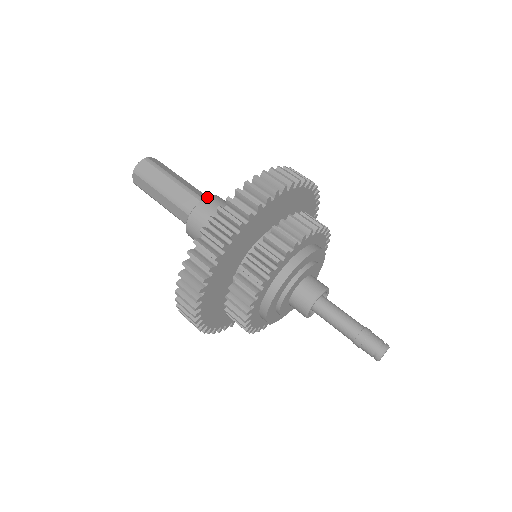
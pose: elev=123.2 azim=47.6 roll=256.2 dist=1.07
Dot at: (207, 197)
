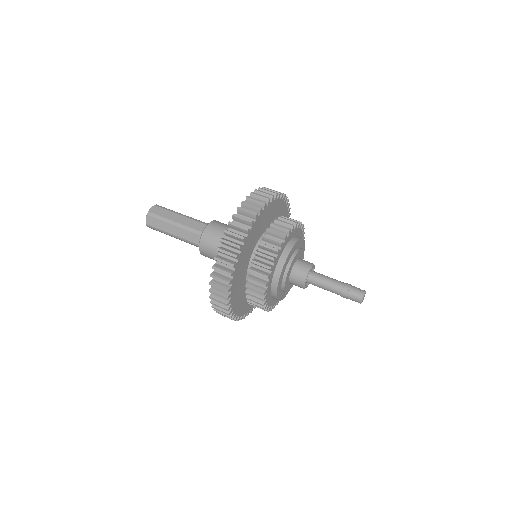
Dot at: (202, 233)
